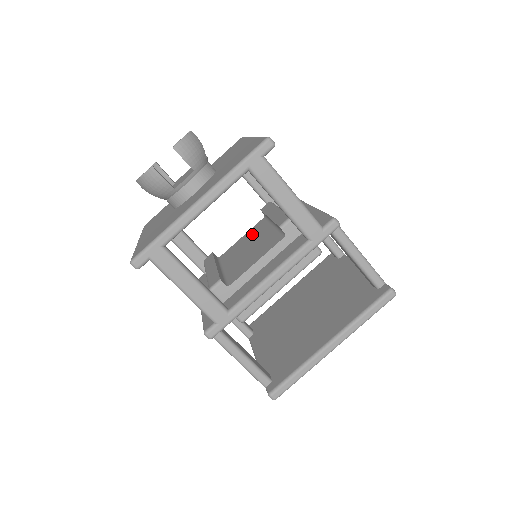
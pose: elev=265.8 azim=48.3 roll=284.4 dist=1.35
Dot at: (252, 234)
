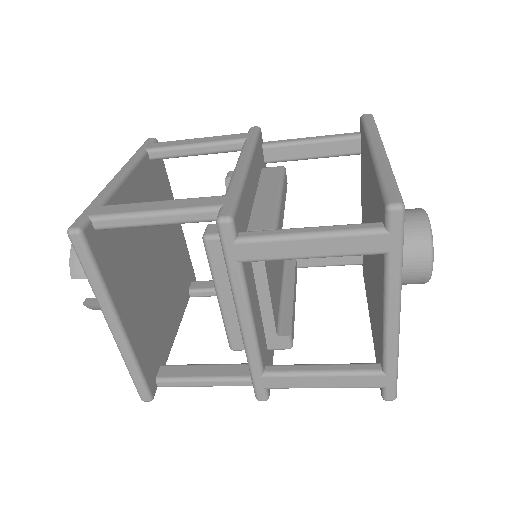
Dot at: occluded
